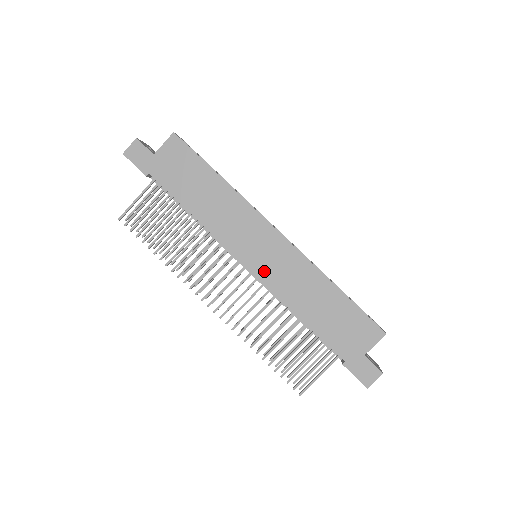
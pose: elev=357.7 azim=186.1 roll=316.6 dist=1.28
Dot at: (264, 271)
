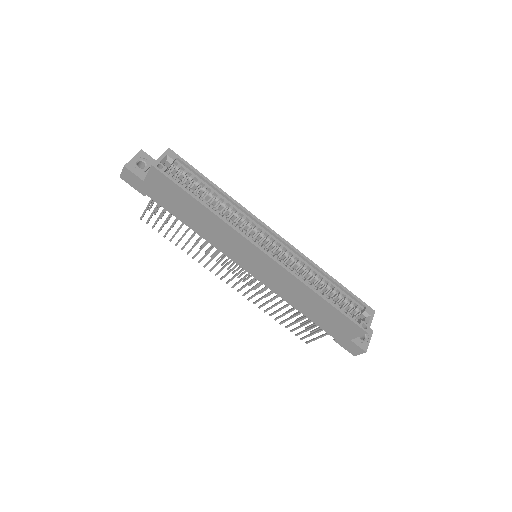
Dot at: (260, 276)
